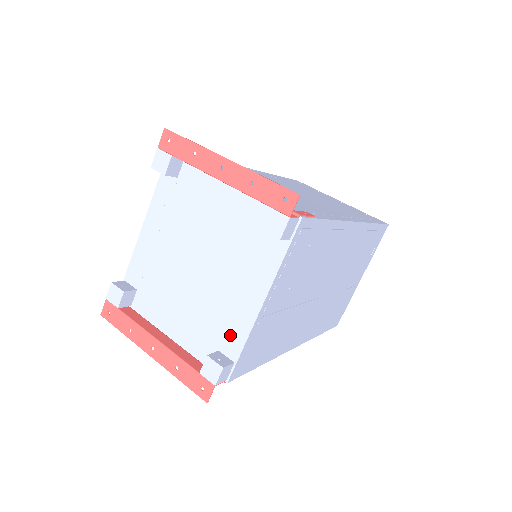
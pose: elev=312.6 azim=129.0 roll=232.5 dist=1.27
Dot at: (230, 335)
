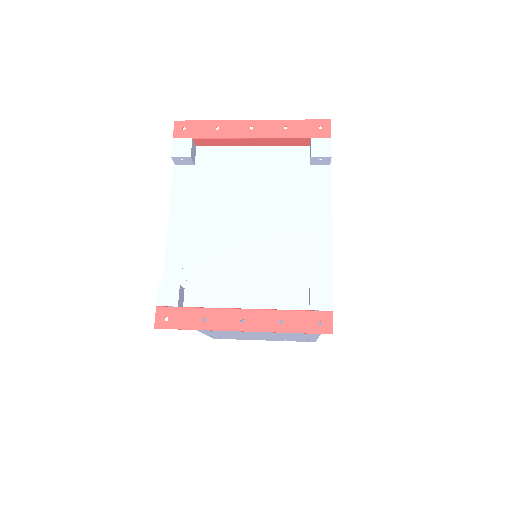
Dot at: (314, 270)
